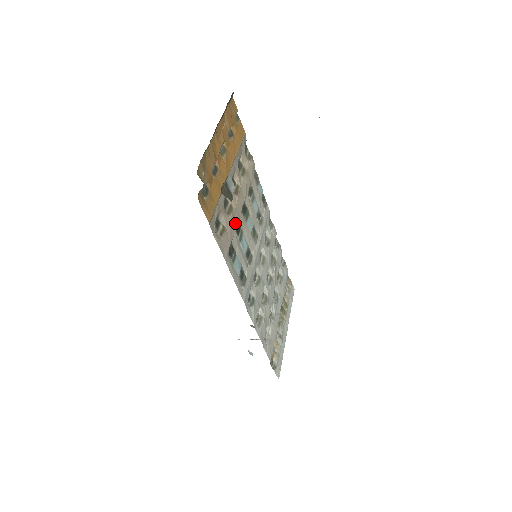
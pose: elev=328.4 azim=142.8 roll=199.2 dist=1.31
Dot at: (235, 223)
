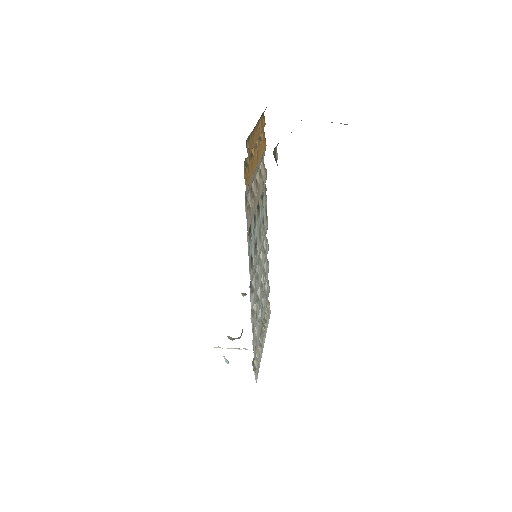
Dot at: (254, 209)
